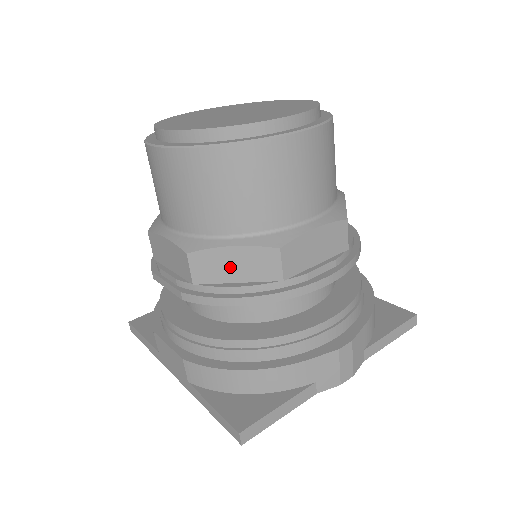
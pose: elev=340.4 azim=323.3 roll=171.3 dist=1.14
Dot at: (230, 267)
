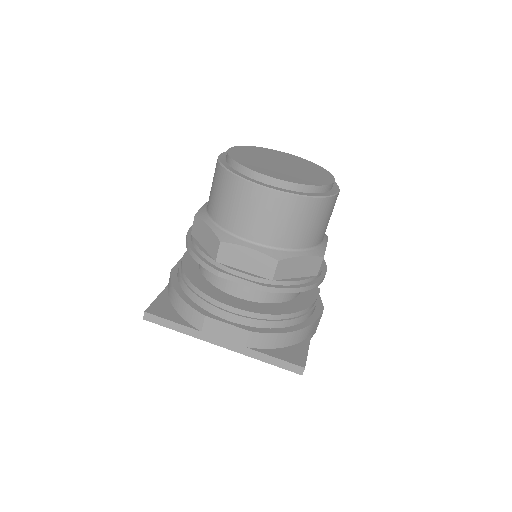
Dot at: (296, 269)
